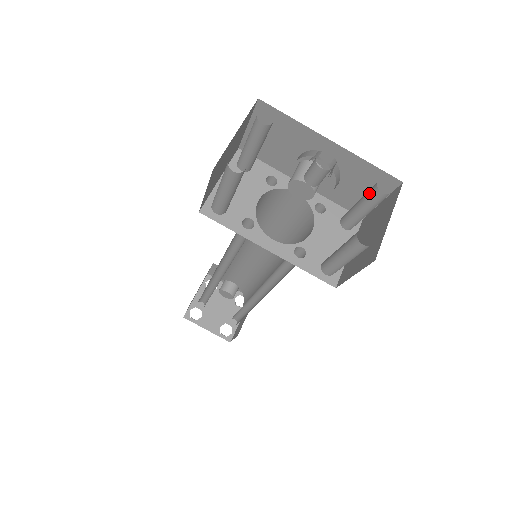
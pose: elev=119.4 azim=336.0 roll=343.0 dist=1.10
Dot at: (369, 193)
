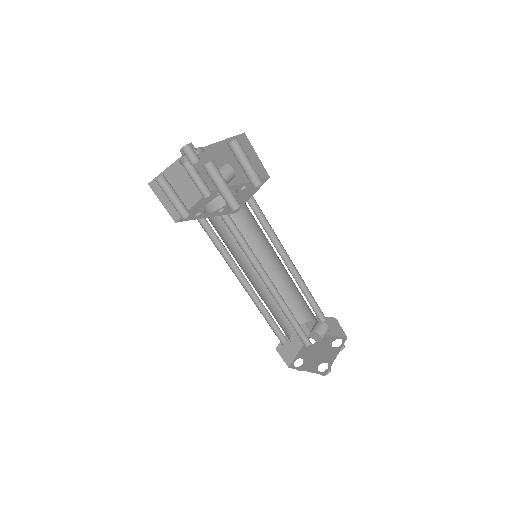
Dot at: (232, 151)
